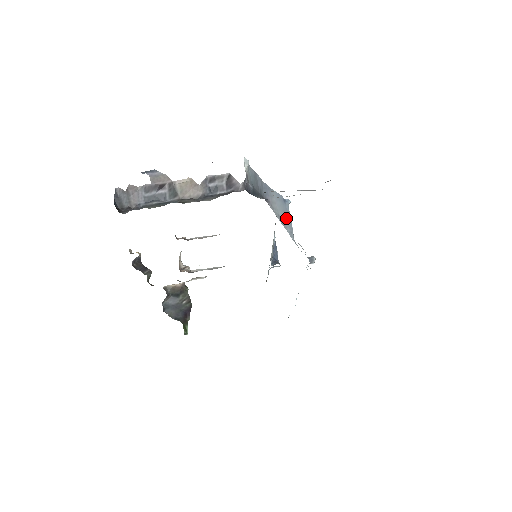
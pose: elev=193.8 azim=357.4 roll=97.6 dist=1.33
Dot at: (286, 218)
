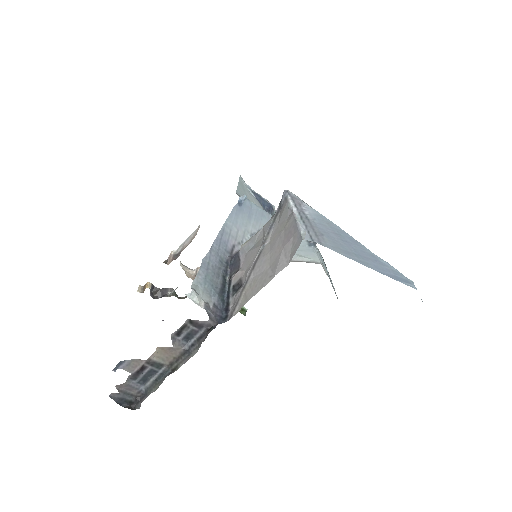
Dot at: (257, 218)
